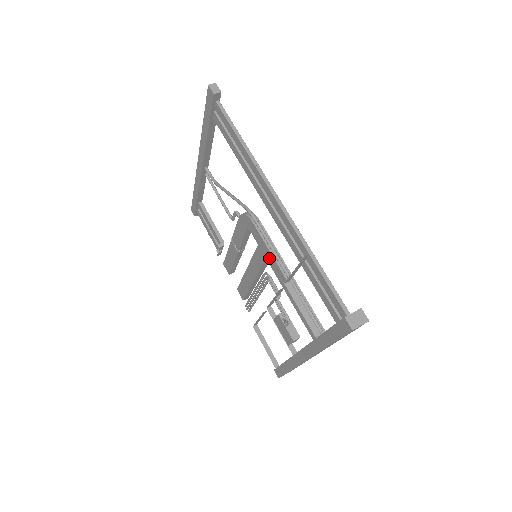
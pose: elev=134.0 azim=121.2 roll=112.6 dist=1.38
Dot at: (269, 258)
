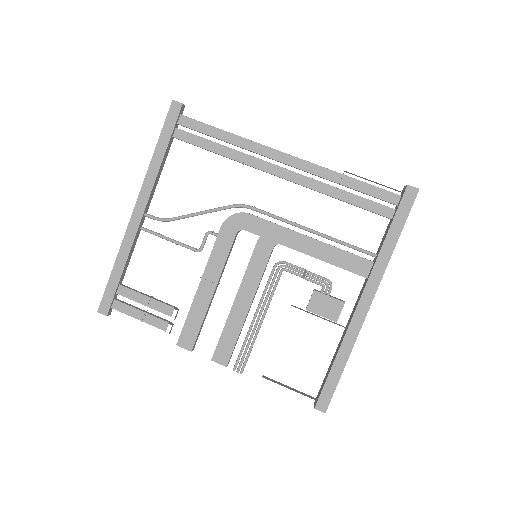
Dot at: (281, 236)
